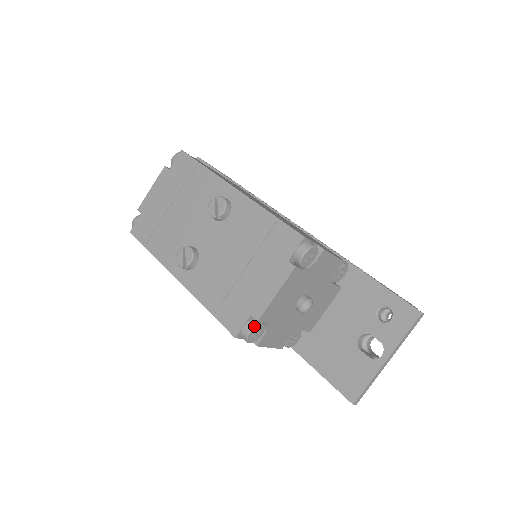
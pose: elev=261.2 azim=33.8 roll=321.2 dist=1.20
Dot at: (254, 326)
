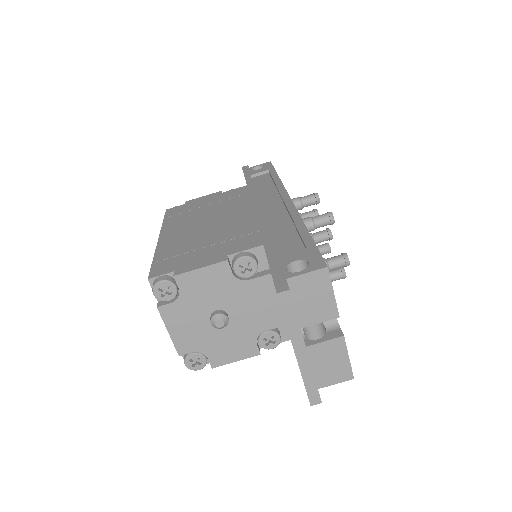
Dot at: (184, 359)
